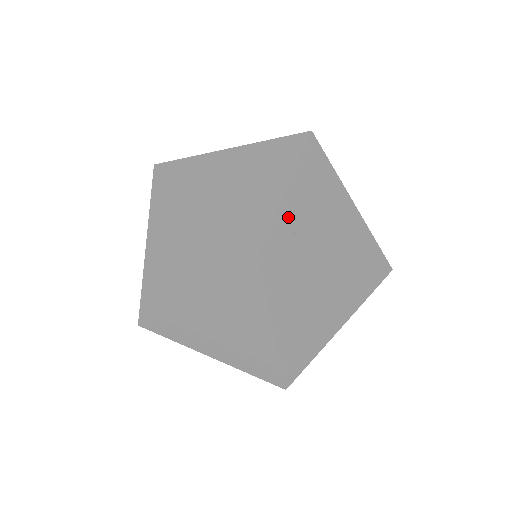
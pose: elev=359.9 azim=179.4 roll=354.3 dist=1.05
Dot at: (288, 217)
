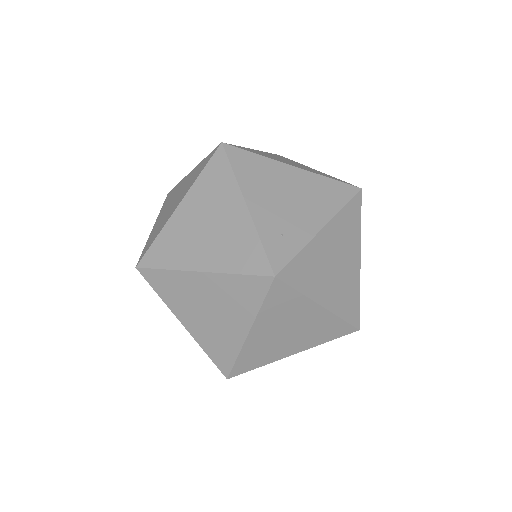
Dot at: (267, 227)
